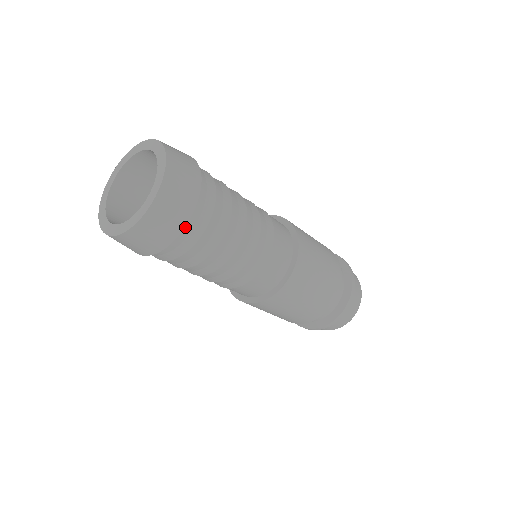
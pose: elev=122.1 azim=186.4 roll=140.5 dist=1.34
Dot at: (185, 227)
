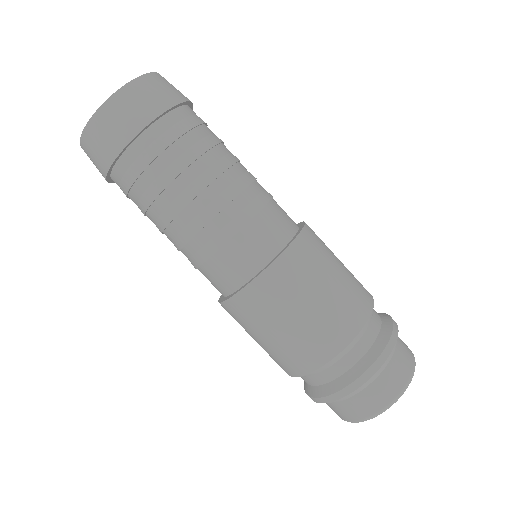
Dot at: (165, 119)
